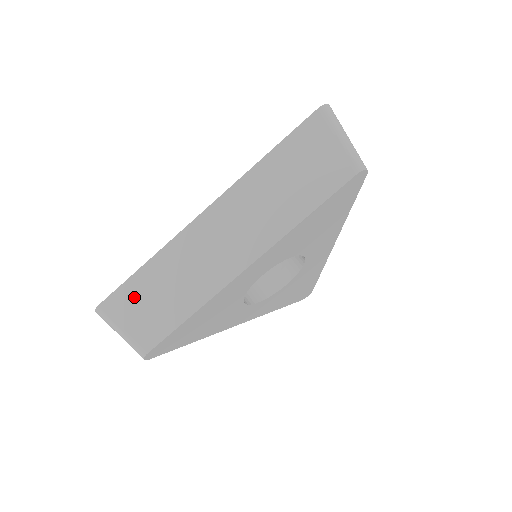
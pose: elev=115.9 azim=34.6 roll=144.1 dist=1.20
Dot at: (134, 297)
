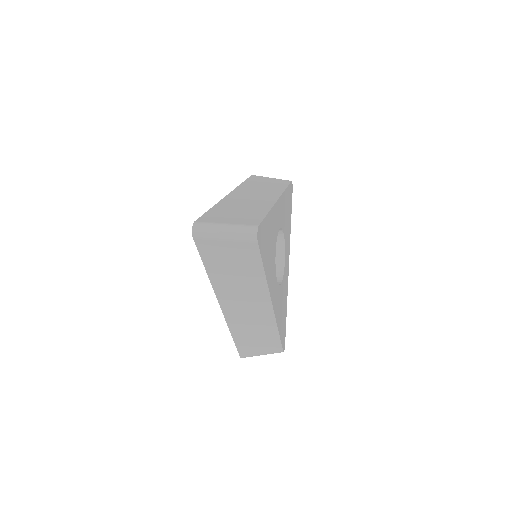
Dot at: (220, 215)
